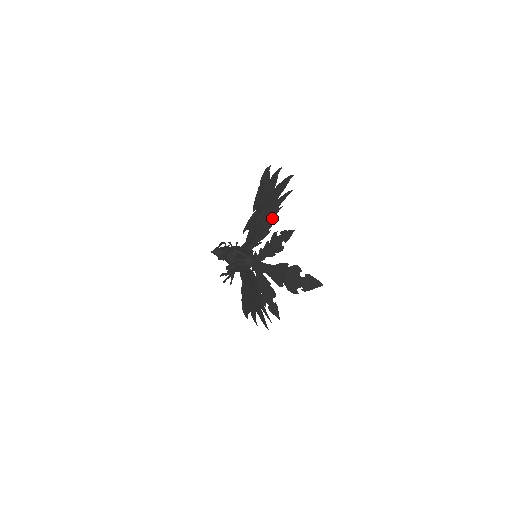
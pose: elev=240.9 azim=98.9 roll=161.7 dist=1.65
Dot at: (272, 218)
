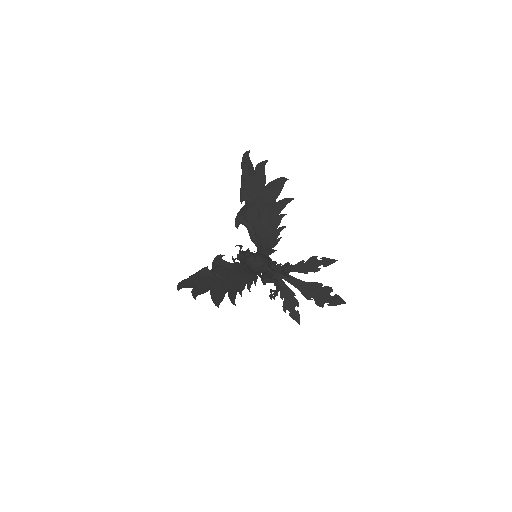
Dot at: (278, 224)
